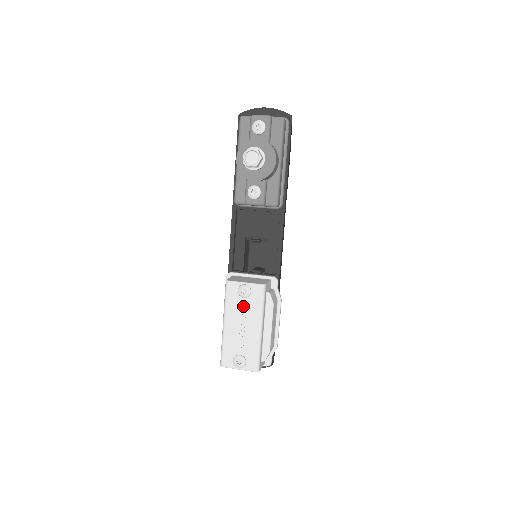
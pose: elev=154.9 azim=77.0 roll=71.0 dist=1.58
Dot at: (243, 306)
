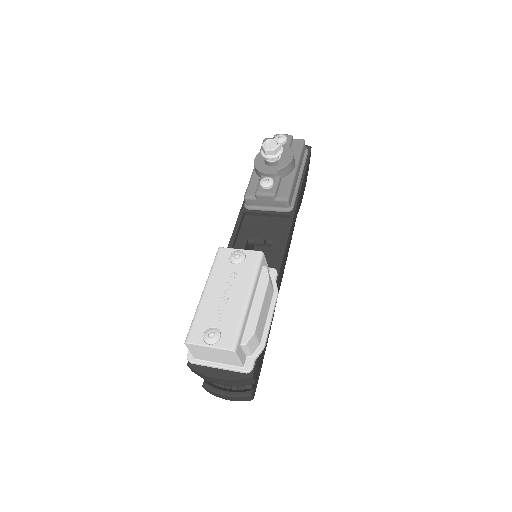
Dot at: (232, 272)
